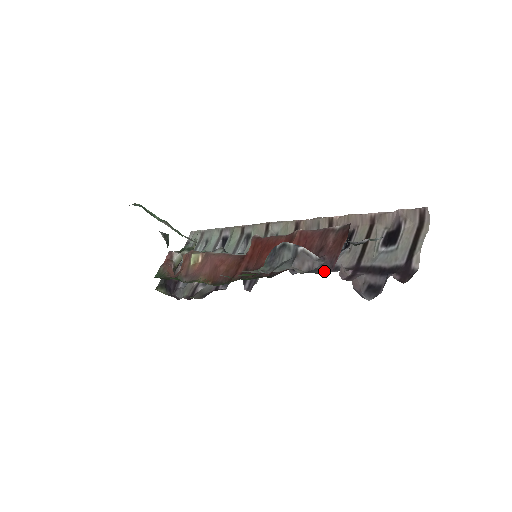
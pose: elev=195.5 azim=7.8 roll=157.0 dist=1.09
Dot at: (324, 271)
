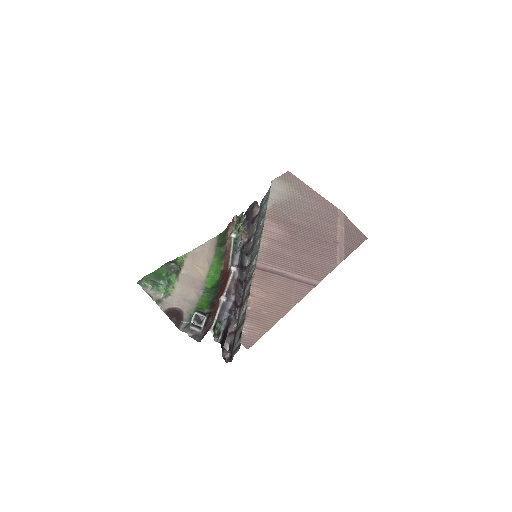
Dot at: (198, 340)
